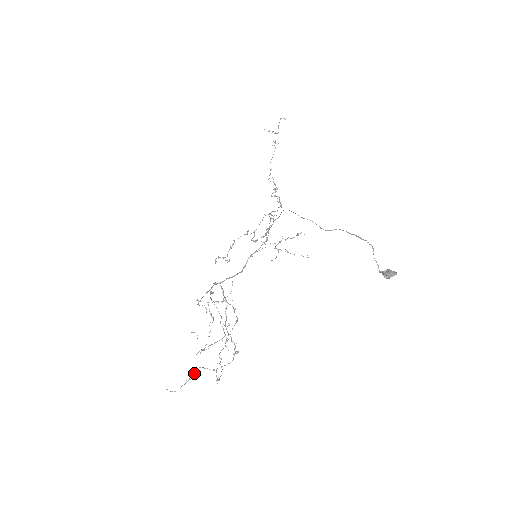
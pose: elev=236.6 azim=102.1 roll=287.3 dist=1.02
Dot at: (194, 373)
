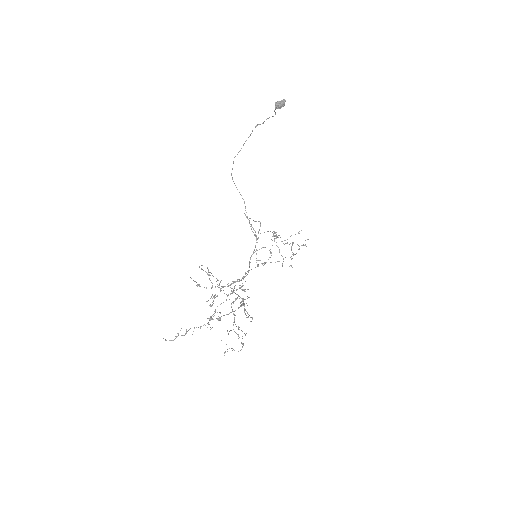
Dot at: occluded
